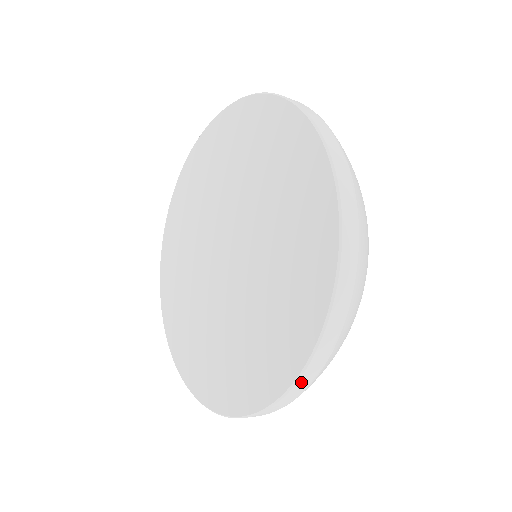
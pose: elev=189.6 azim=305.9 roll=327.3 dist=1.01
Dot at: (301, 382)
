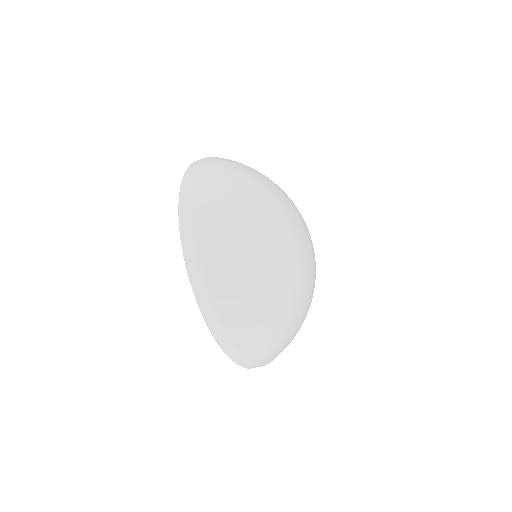
Dot at: (184, 232)
